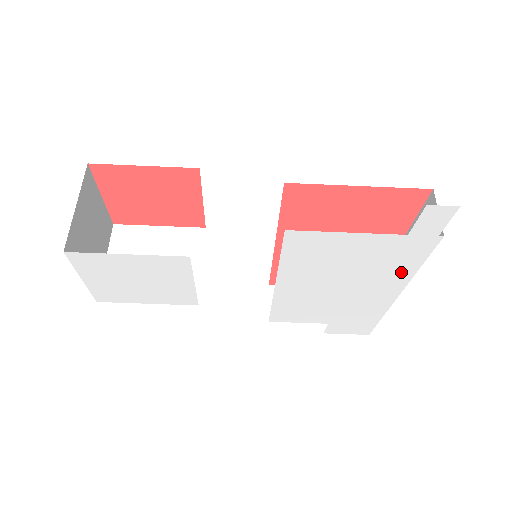
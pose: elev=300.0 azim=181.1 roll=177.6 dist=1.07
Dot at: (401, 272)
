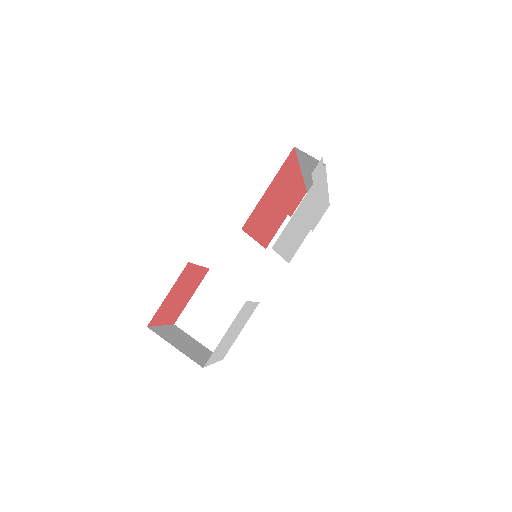
Dot at: (321, 187)
